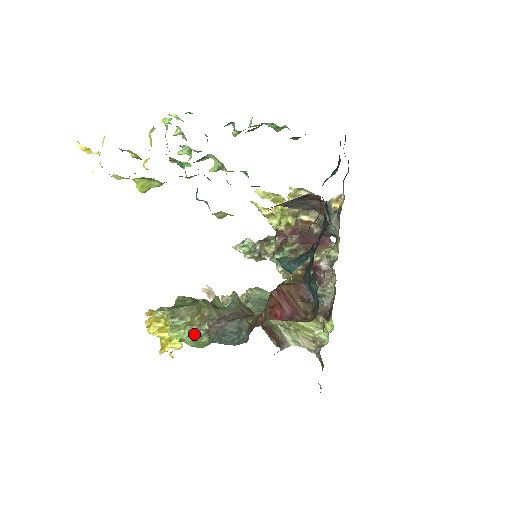
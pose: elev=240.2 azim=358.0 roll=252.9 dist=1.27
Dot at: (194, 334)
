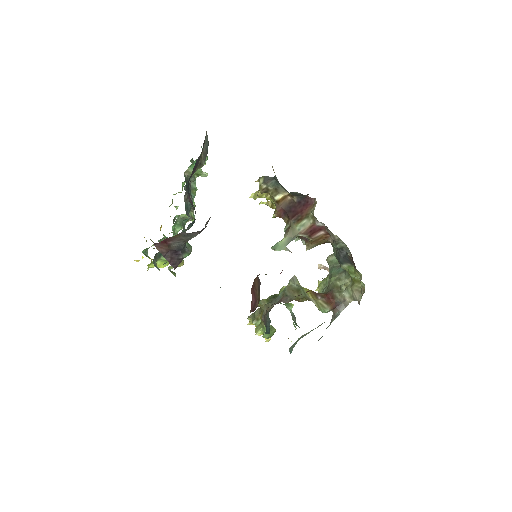
Dot at: occluded
